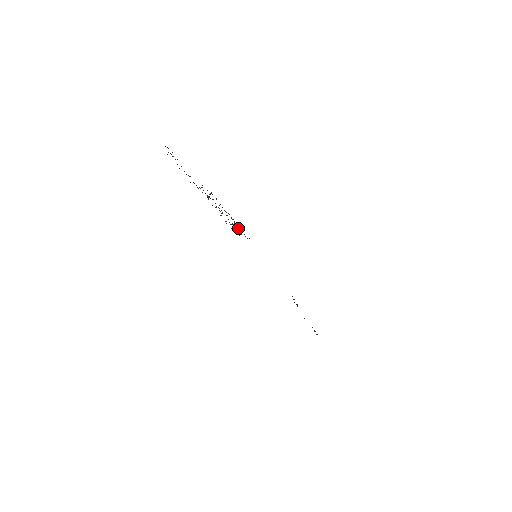
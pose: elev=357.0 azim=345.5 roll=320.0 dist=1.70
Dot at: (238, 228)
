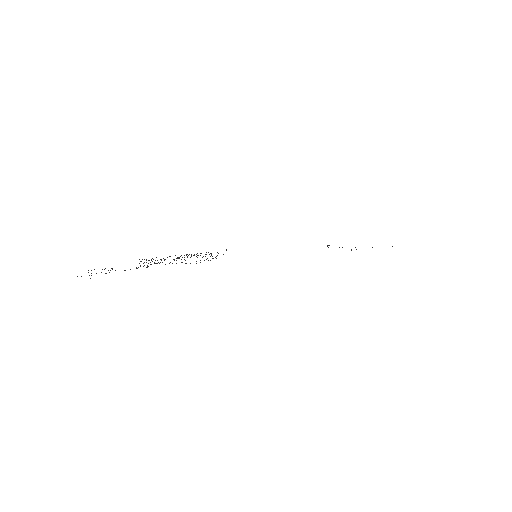
Dot at: occluded
